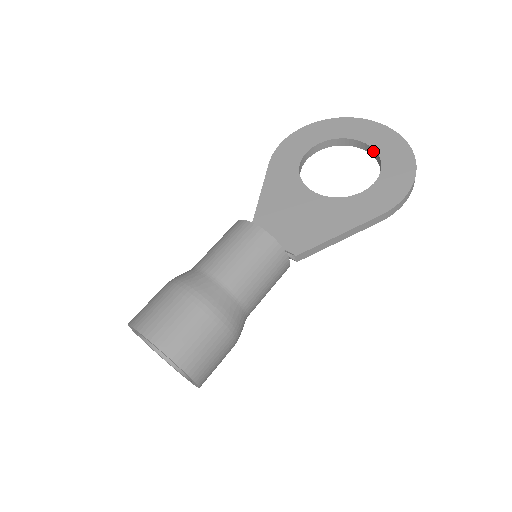
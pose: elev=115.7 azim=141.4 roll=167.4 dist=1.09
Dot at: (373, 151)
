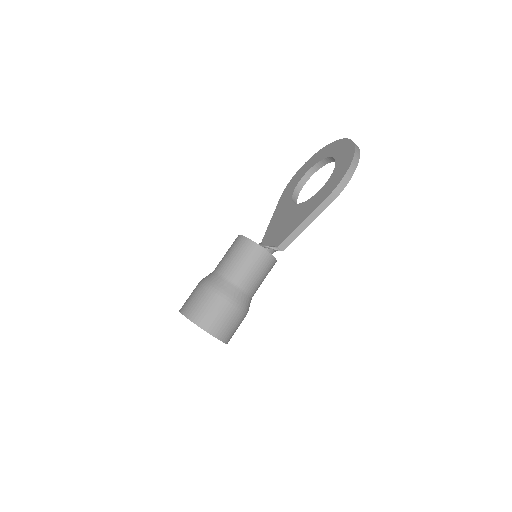
Dot at: occluded
